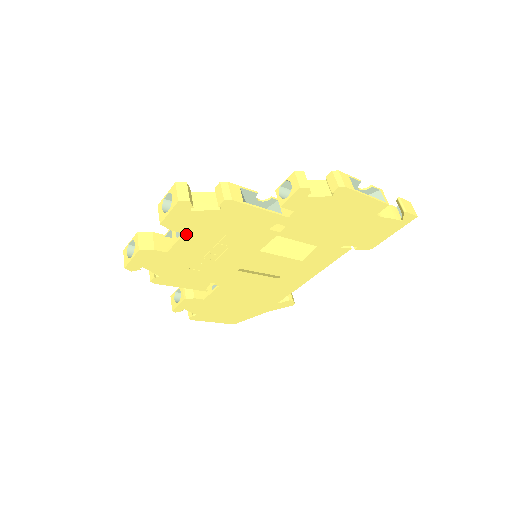
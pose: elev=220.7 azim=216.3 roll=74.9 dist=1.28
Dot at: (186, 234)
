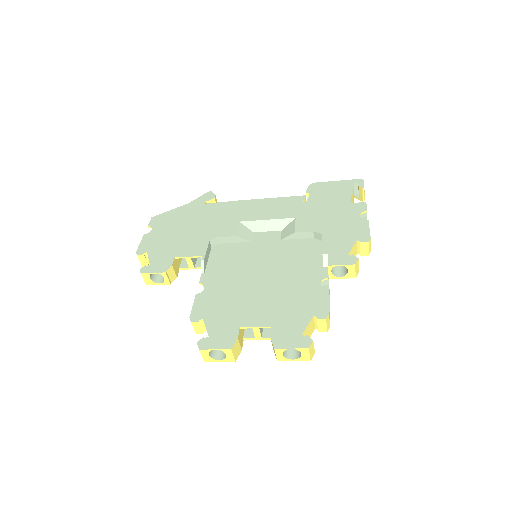
Dot at: occluded
